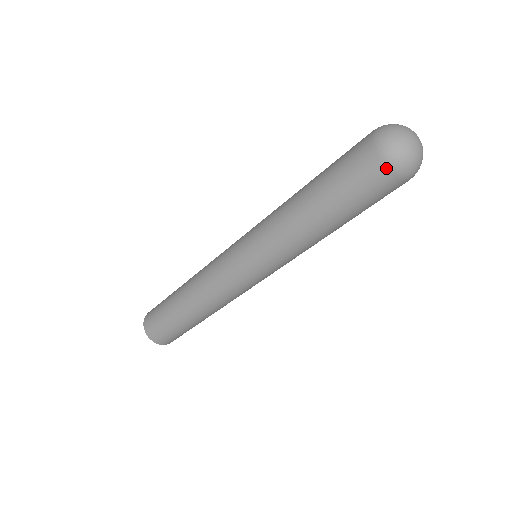
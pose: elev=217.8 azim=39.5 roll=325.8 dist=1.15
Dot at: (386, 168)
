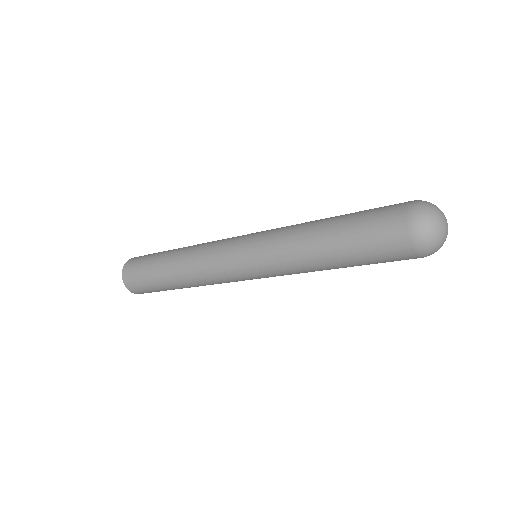
Dot at: occluded
